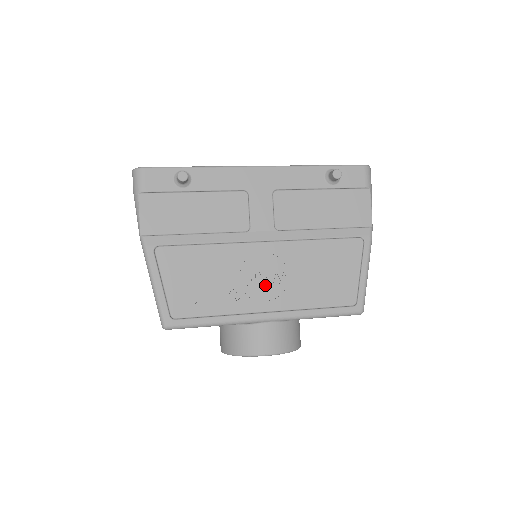
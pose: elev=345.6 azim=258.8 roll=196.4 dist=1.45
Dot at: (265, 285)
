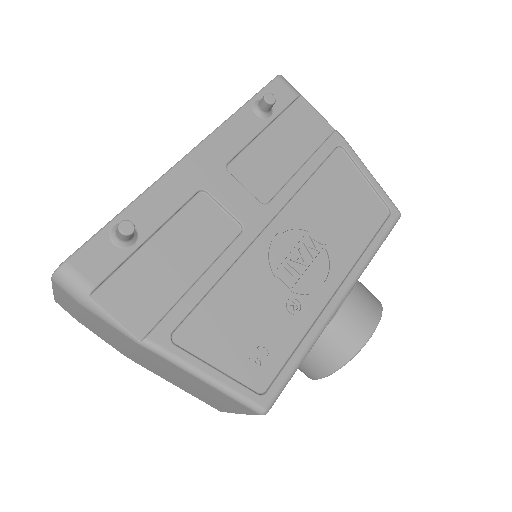
Dot at: (309, 268)
